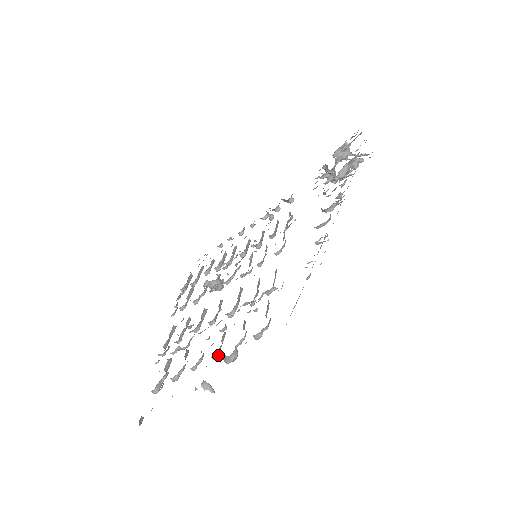
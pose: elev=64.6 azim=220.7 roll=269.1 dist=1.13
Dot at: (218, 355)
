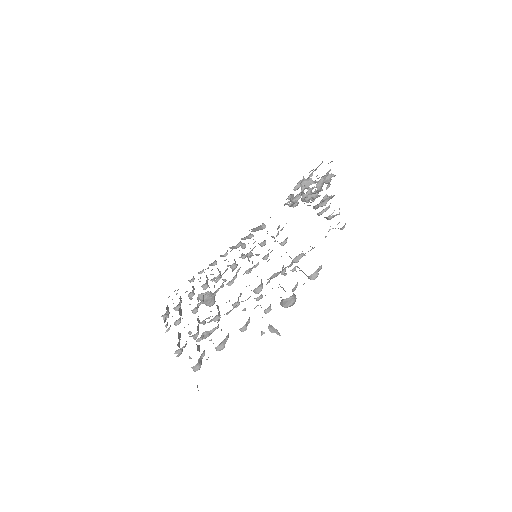
Dot at: occluded
